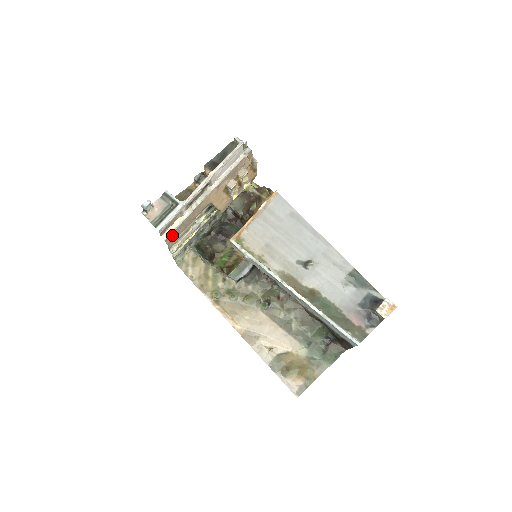
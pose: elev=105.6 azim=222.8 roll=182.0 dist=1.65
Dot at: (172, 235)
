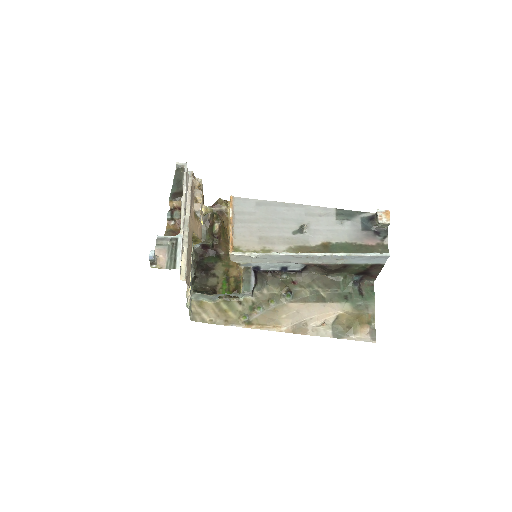
Dot at: (187, 274)
